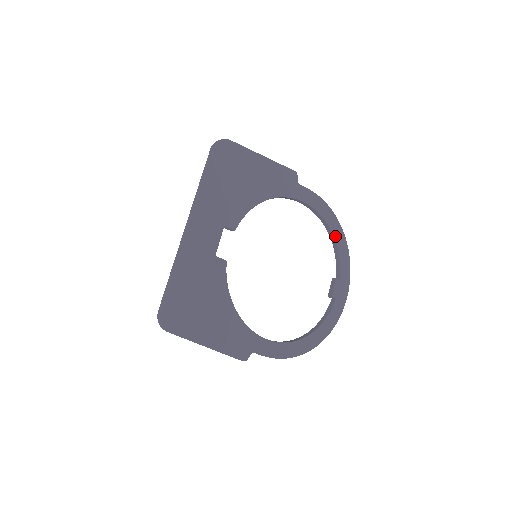
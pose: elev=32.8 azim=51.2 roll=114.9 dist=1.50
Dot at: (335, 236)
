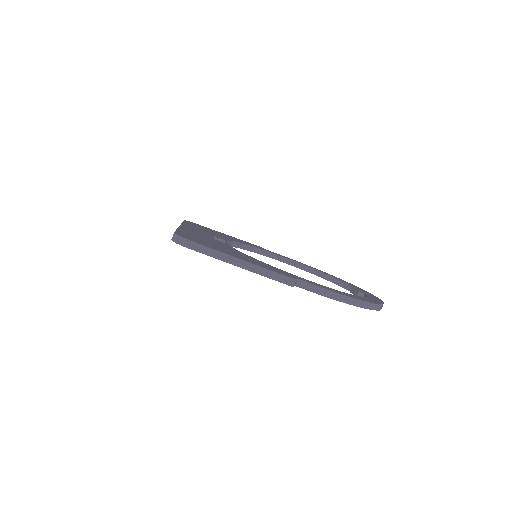
Dot at: (327, 274)
